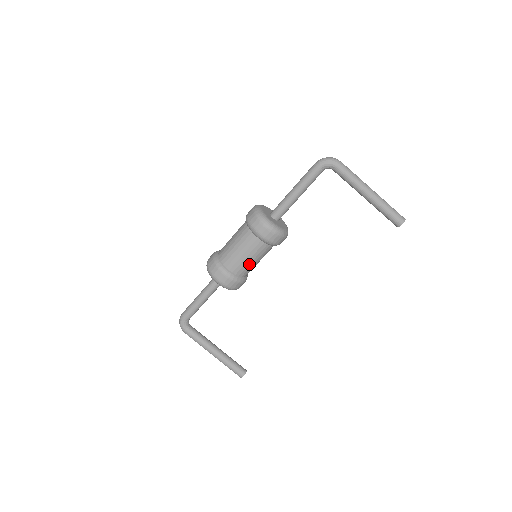
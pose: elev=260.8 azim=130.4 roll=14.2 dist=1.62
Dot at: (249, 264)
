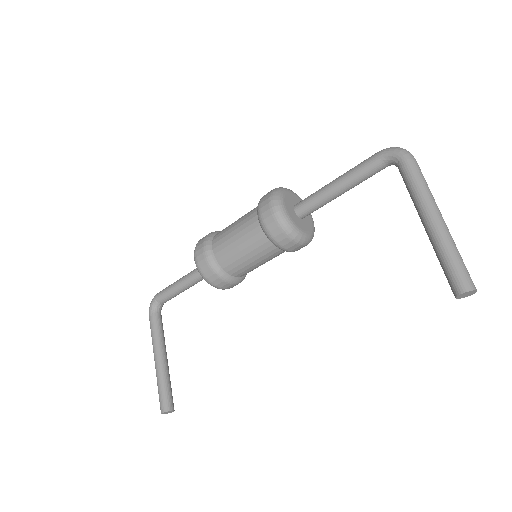
Dot at: (236, 254)
